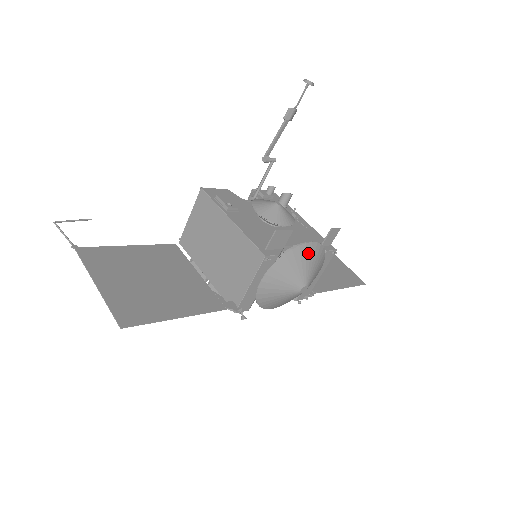
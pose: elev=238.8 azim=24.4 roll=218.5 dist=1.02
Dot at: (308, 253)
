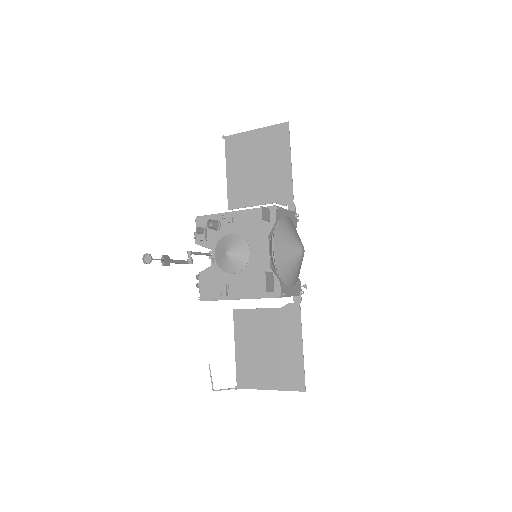
Dot at: (281, 253)
